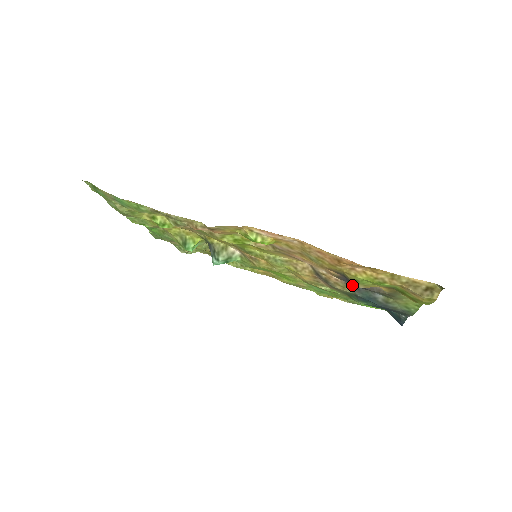
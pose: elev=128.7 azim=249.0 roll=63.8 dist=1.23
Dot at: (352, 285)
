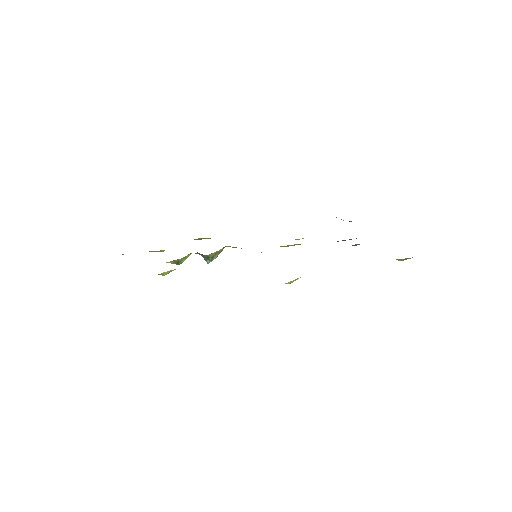
Dot at: occluded
